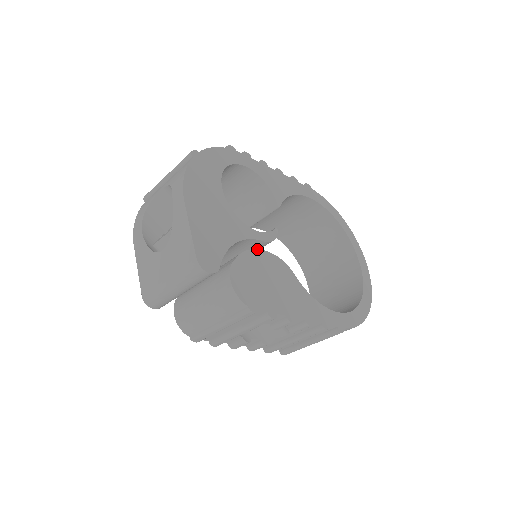
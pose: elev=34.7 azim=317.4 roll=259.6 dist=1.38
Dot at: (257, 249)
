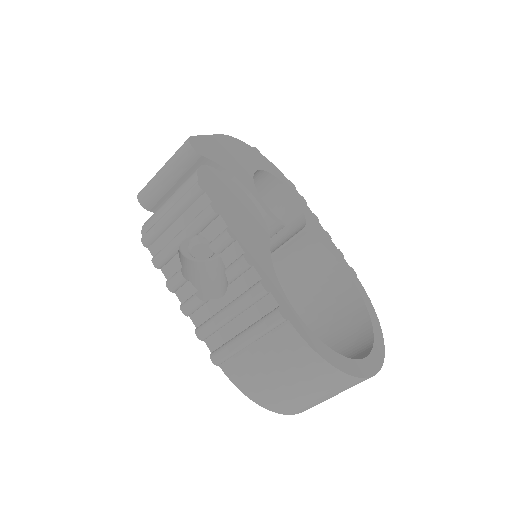
Dot at: (250, 199)
